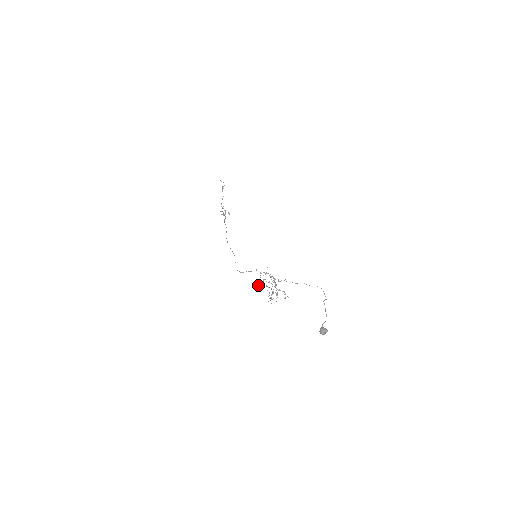
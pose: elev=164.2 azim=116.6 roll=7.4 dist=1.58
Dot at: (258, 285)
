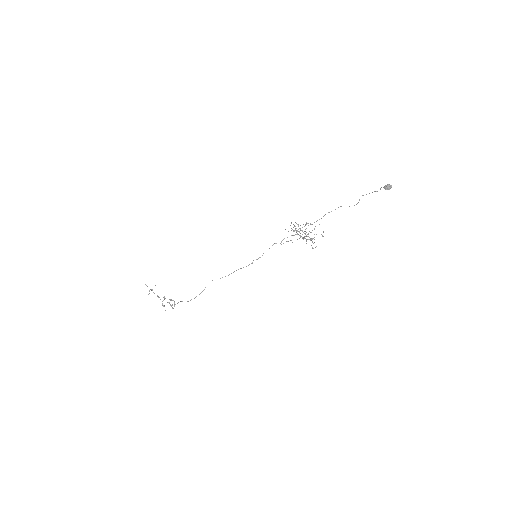
Dot at: (290, 240)
